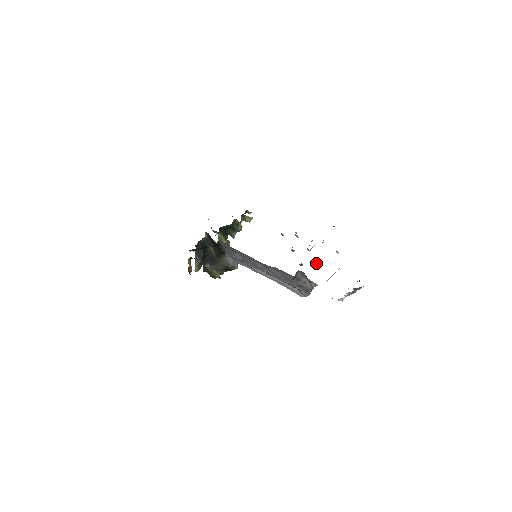
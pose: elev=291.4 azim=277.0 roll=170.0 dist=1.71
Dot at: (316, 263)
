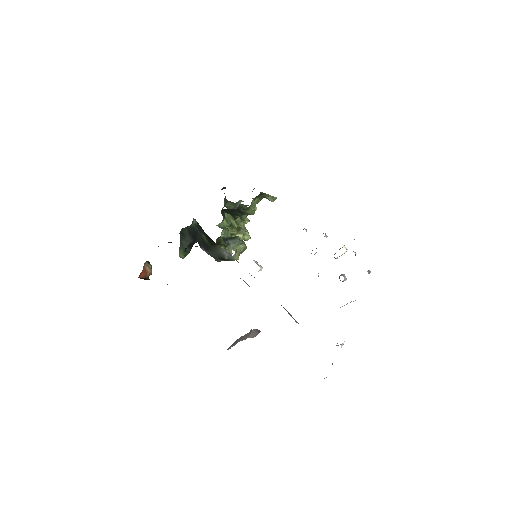
Dot at: (339, 276)
